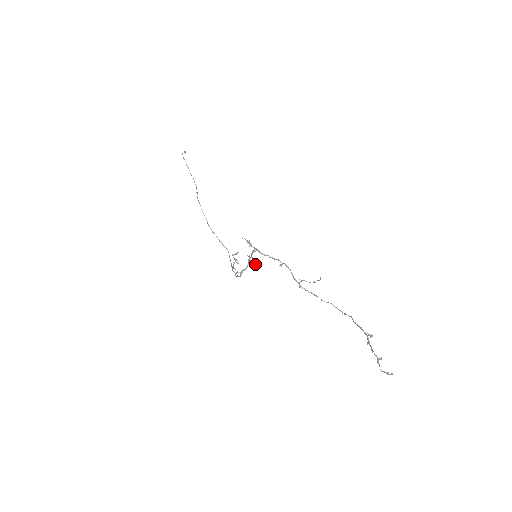
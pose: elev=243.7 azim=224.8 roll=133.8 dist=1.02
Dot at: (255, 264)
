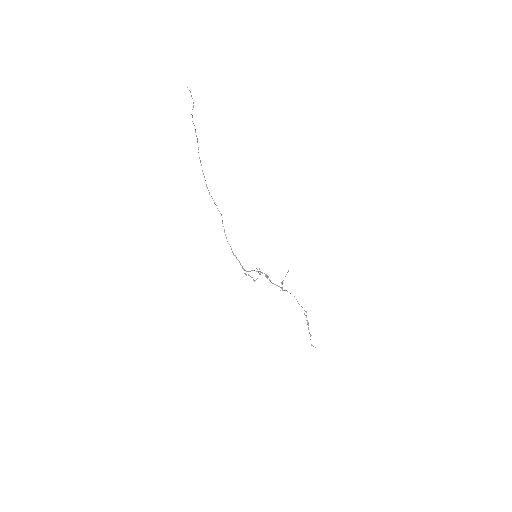
Dot at: occluded
